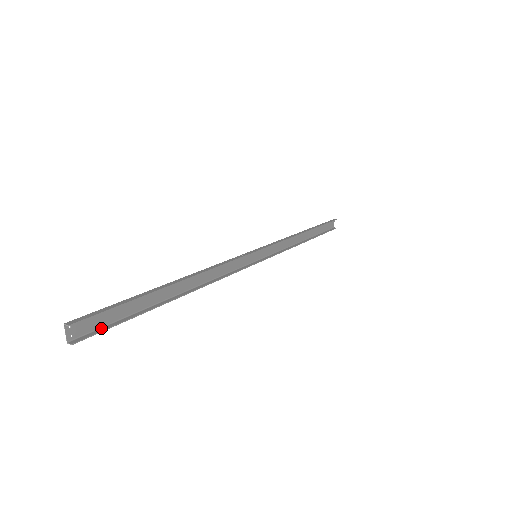
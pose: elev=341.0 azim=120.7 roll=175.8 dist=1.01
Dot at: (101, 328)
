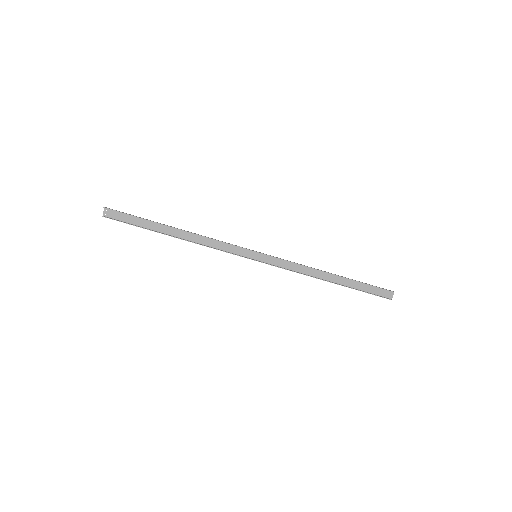
Dot at: (121, 221)
